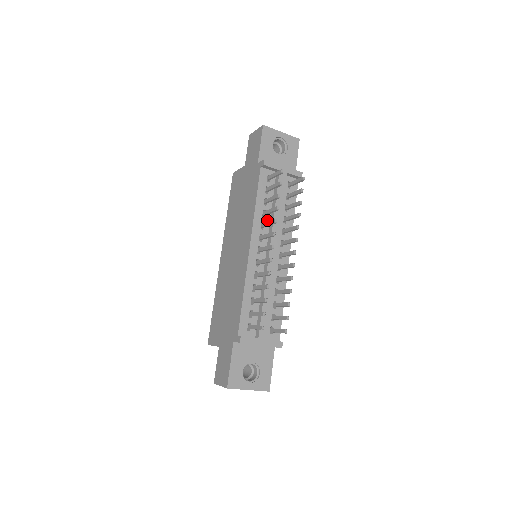
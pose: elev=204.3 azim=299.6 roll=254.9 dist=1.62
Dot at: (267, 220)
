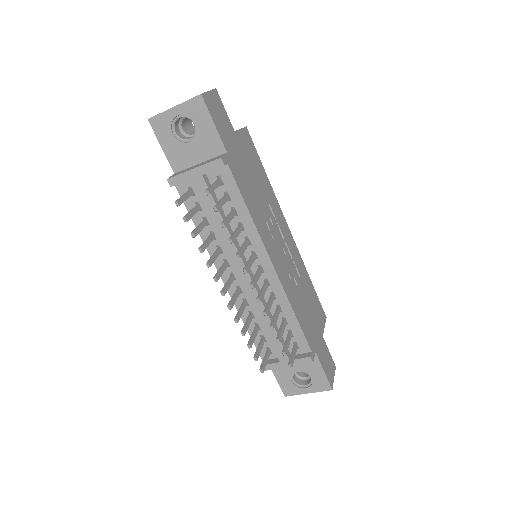
Dot at: (221, 240)
